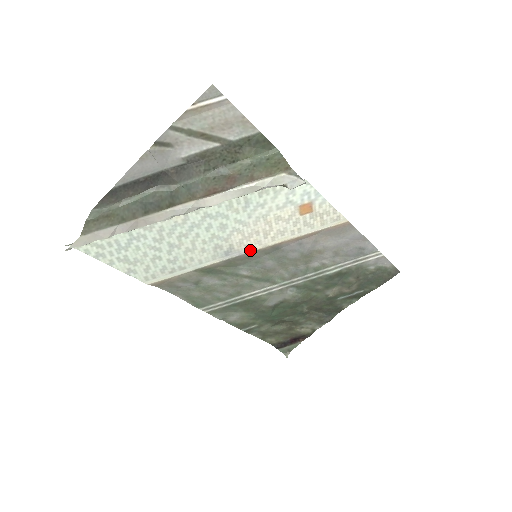
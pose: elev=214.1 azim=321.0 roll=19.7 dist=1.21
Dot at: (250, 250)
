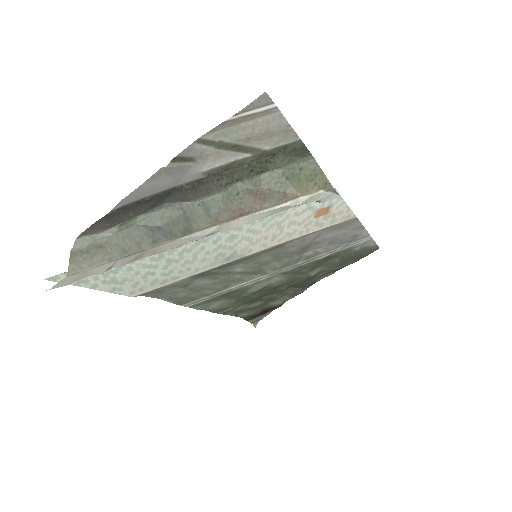
Dot at: (252, 253)
